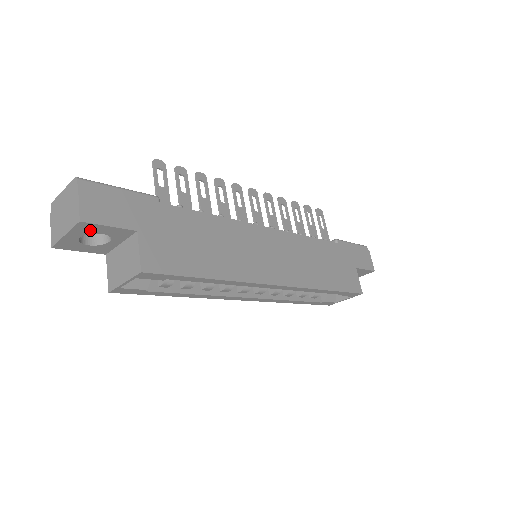
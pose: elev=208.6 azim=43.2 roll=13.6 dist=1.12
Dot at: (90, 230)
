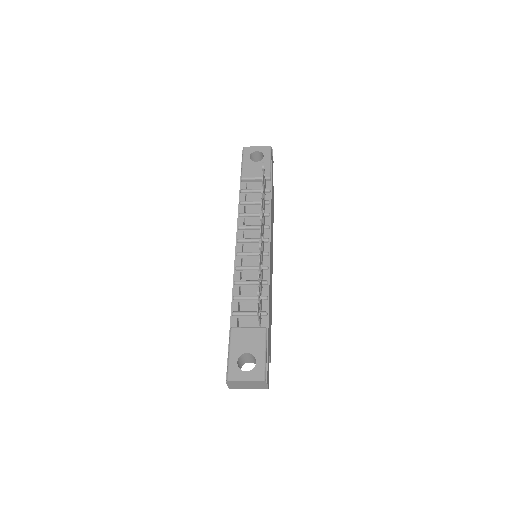
Dot at: occluded
